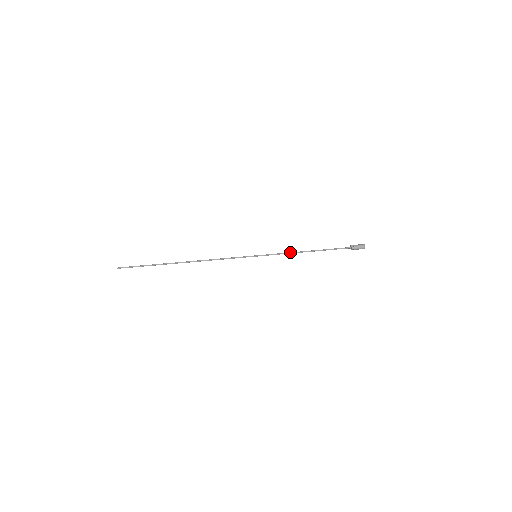
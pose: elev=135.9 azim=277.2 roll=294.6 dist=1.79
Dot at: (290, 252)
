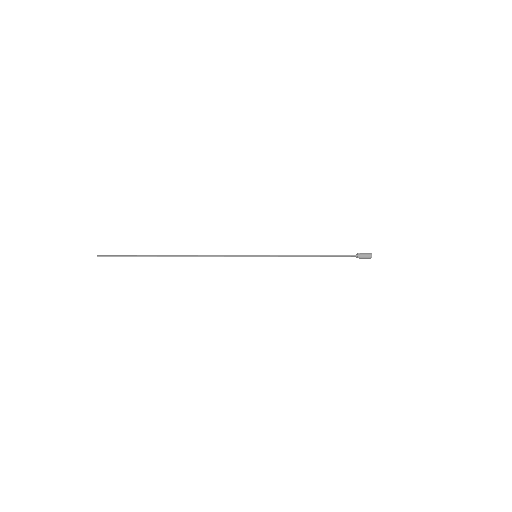
Dot at: (293, 255)
